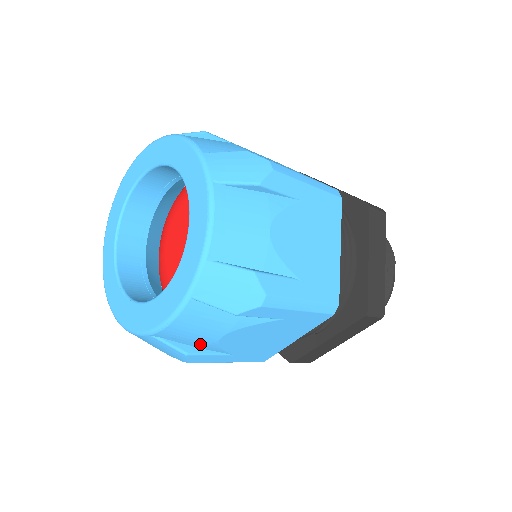
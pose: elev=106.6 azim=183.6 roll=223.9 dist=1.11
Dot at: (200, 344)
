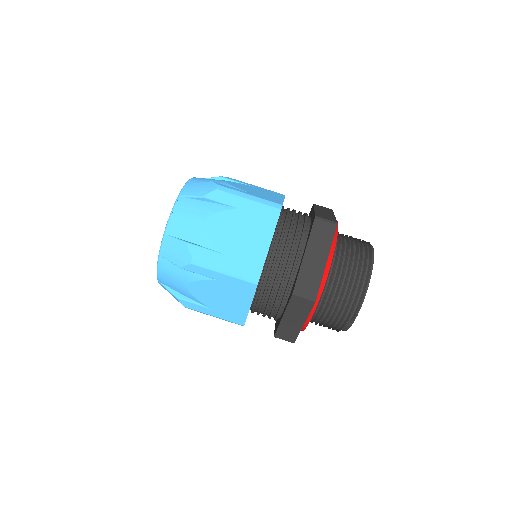
Dot at: occluded
